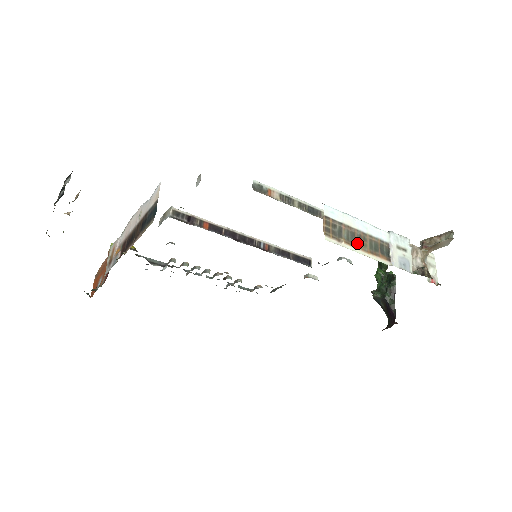
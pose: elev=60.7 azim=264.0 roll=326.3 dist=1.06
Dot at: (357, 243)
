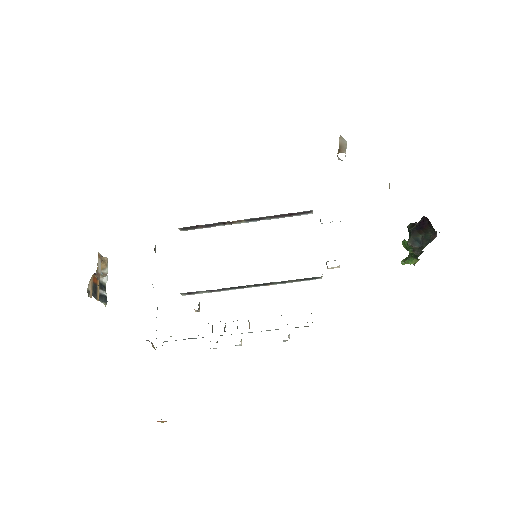
Dot at: occluded
